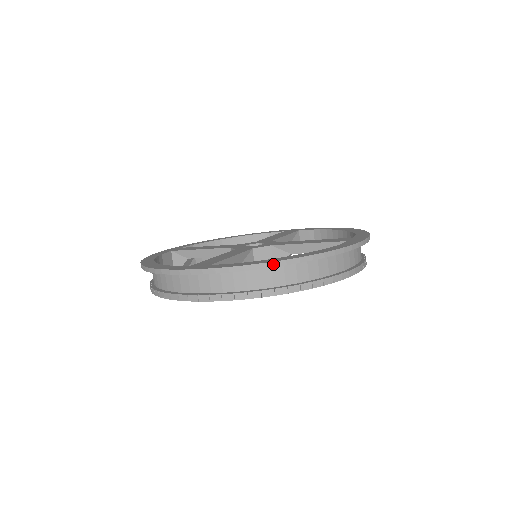
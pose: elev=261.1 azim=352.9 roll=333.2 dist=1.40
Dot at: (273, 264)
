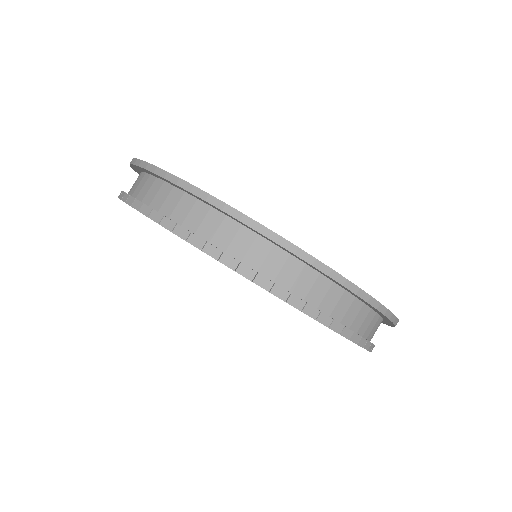
Dot at: (179, 181)
